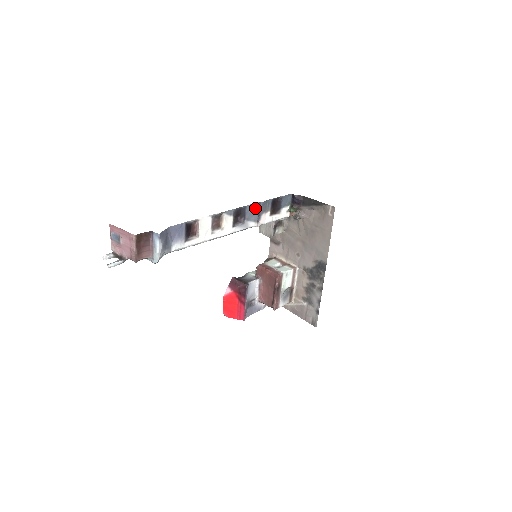
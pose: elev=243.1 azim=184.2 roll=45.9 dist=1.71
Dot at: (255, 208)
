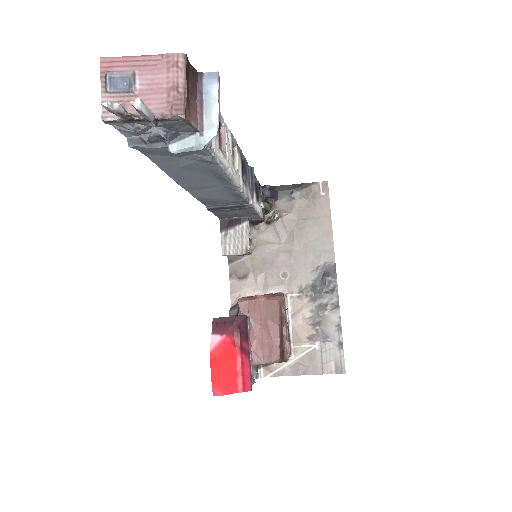
Dot at: (248, 173)
